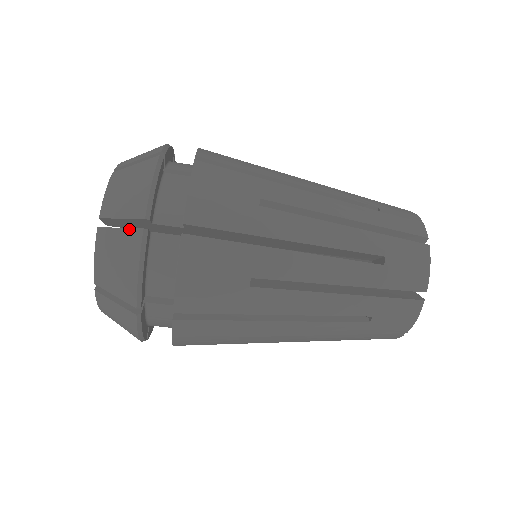
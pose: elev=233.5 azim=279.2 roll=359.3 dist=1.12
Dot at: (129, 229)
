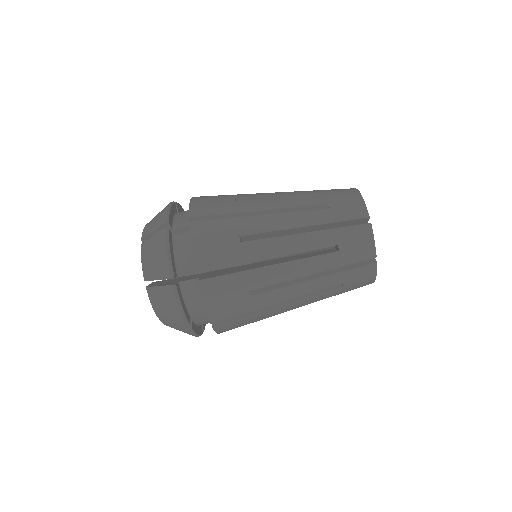
Dot at: (158, 233)
